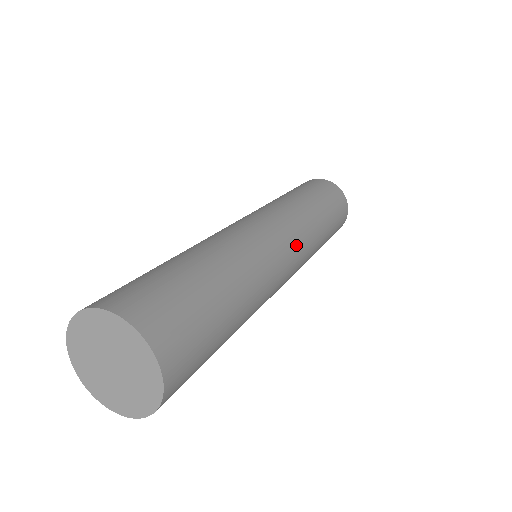
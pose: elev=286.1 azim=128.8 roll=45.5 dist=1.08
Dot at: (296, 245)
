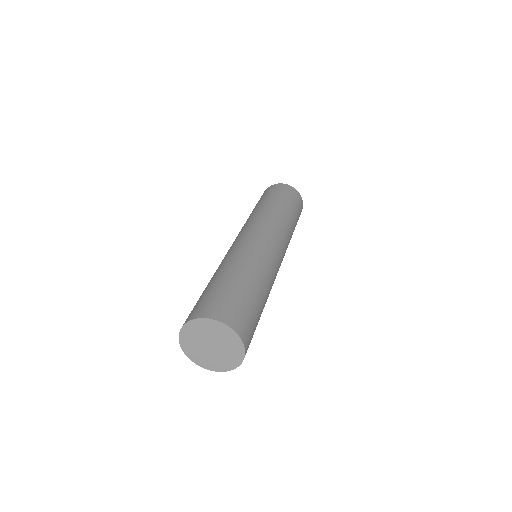
Dot at: (278, 239)
